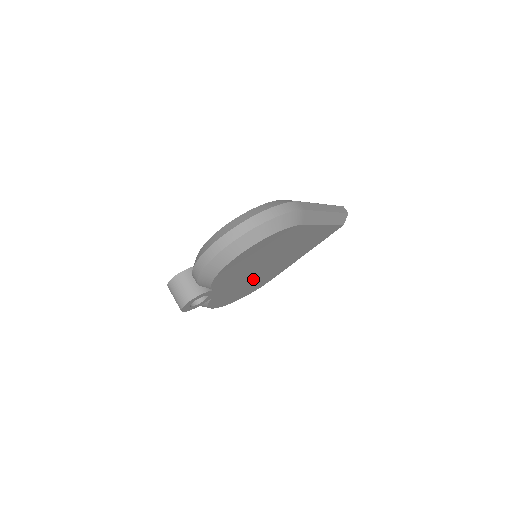
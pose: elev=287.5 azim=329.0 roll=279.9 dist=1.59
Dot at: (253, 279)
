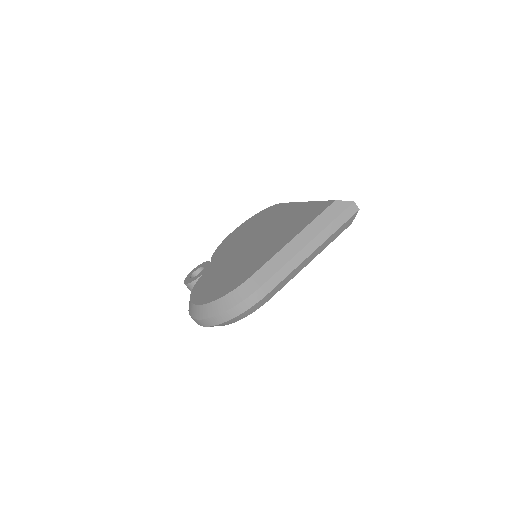
Dot at: occluded
